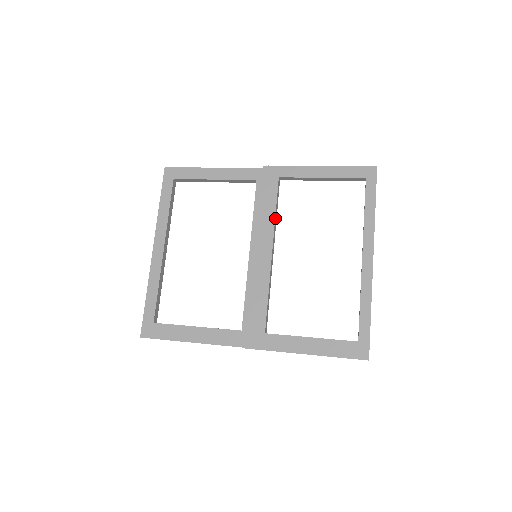
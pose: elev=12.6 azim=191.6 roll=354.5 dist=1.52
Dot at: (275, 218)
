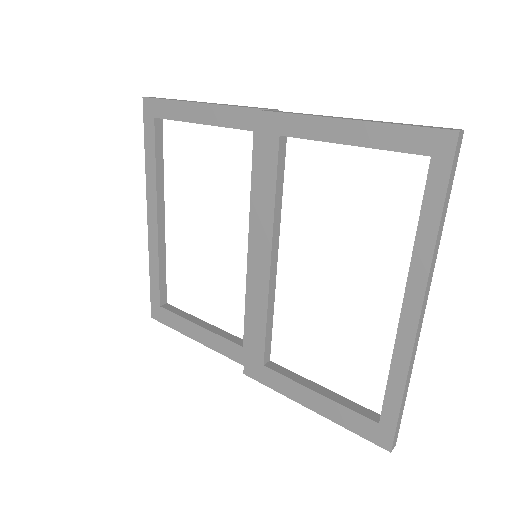
Dot at: (275, 207)
